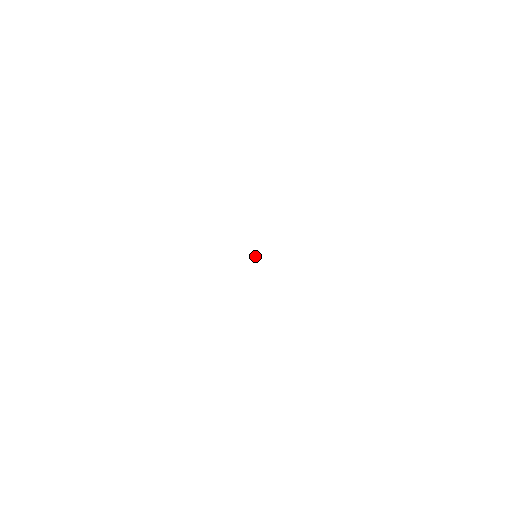
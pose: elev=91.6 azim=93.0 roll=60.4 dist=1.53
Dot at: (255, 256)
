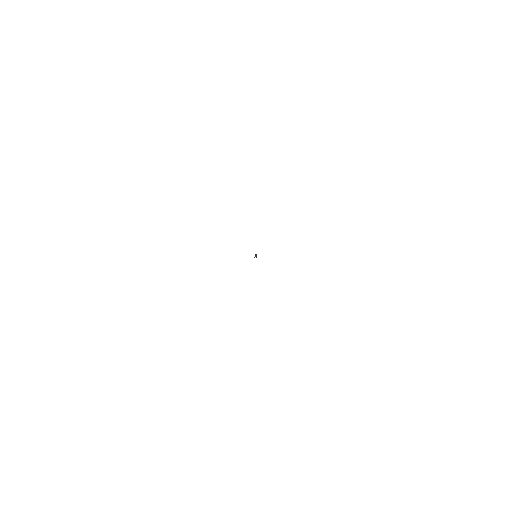
Dot at: (255, 256)
